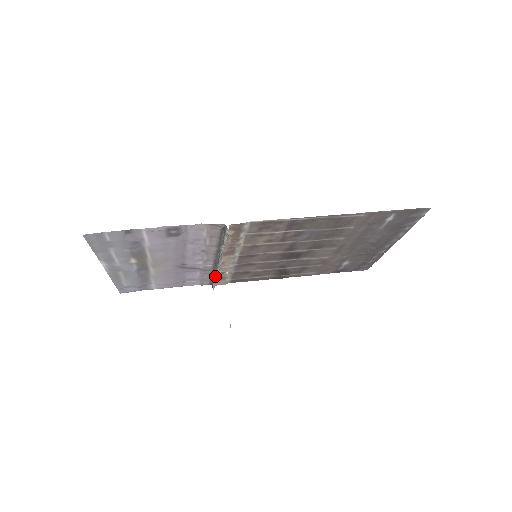
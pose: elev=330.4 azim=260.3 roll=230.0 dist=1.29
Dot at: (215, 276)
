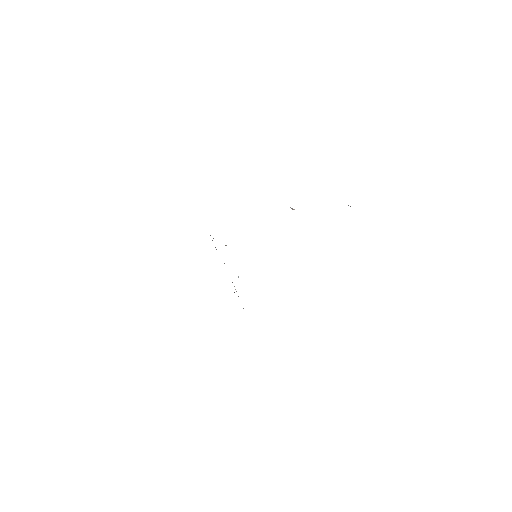
Dot at: occluded
